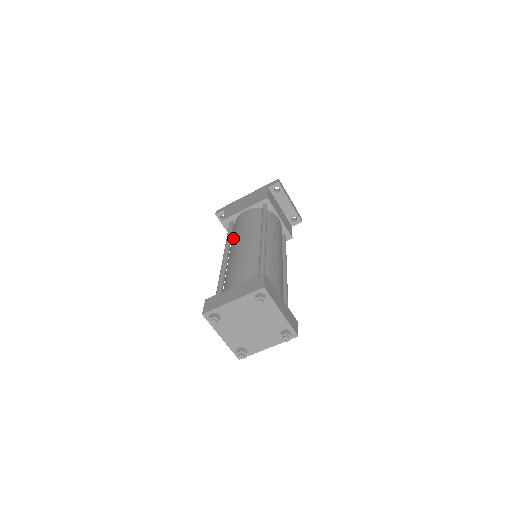
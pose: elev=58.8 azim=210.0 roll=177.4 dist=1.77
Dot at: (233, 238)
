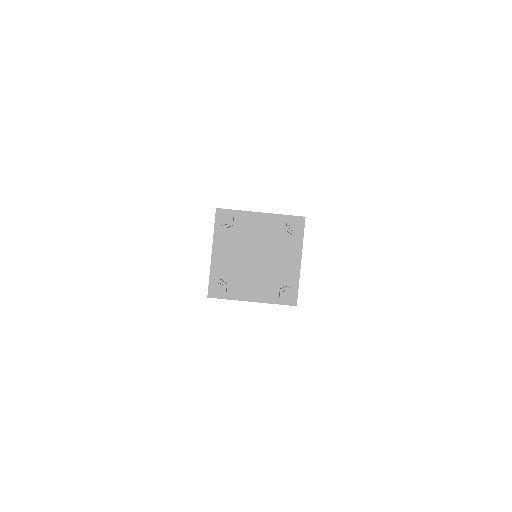
Dot at: occluded
